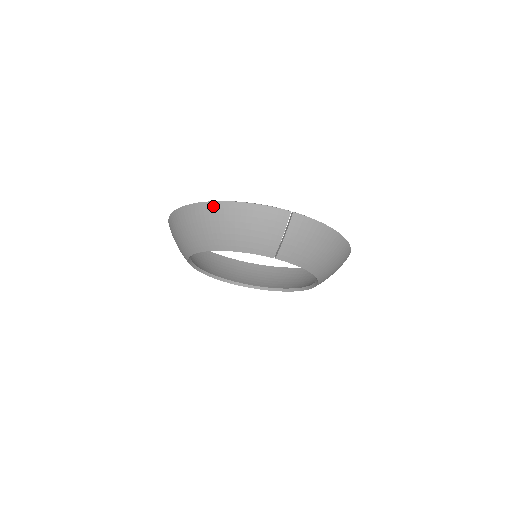
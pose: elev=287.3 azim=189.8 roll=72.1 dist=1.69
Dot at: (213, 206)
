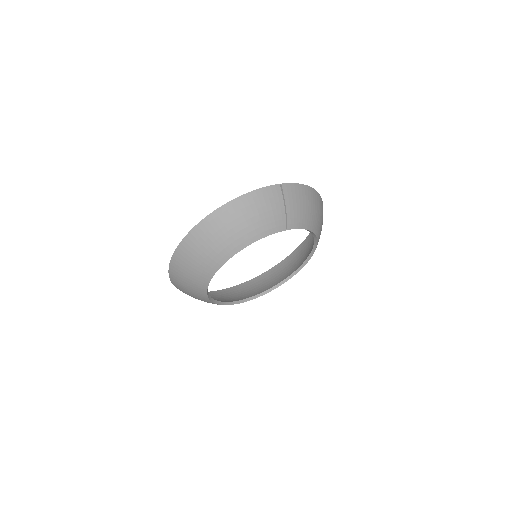
Dot at: (217, 214)
